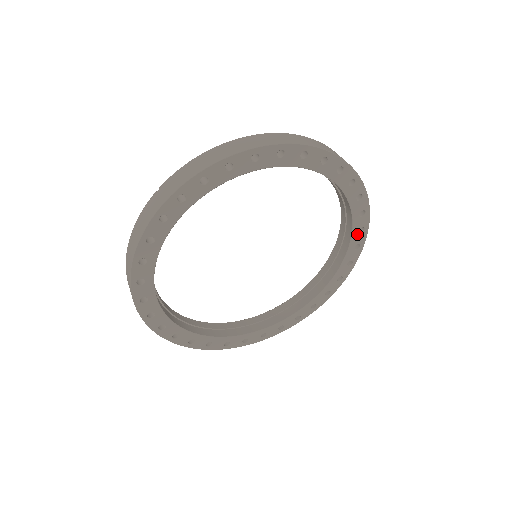
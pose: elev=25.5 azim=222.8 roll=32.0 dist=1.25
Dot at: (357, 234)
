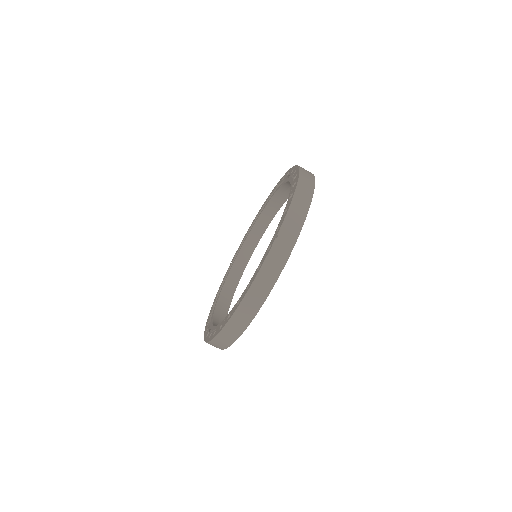
Dot at: occluded
